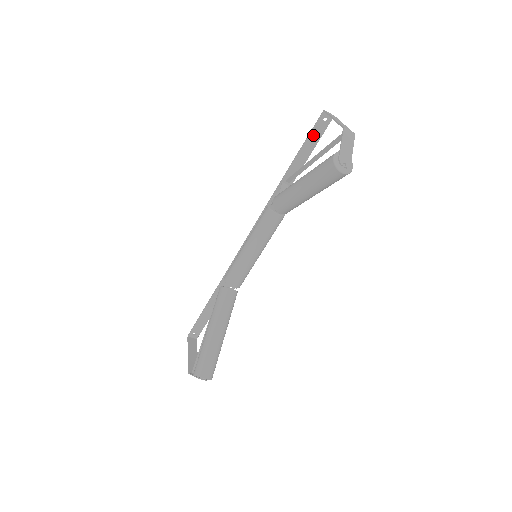
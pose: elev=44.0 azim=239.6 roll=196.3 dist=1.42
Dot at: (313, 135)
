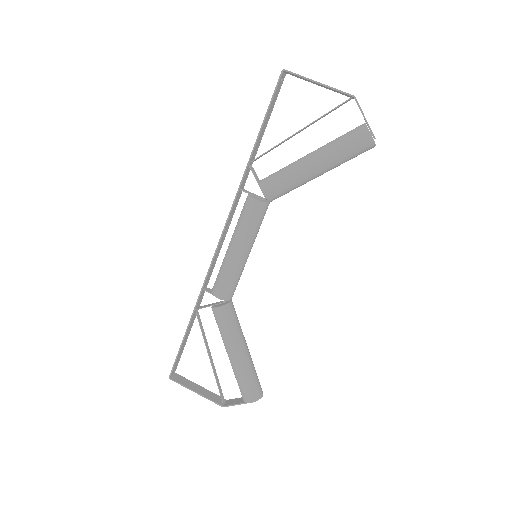
Dot at: (273, 101)
